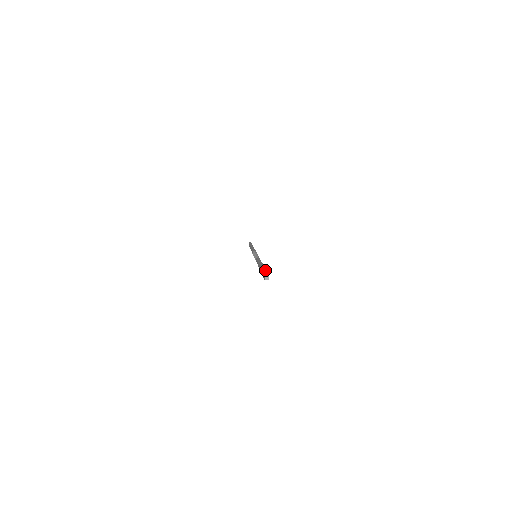
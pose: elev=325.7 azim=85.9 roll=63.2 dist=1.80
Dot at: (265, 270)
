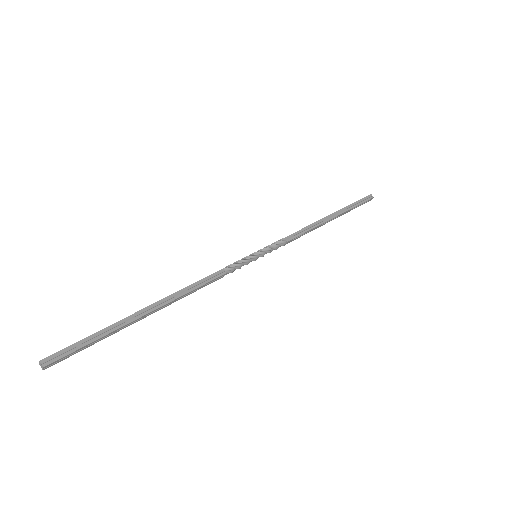
Dot at: (96, 338)
